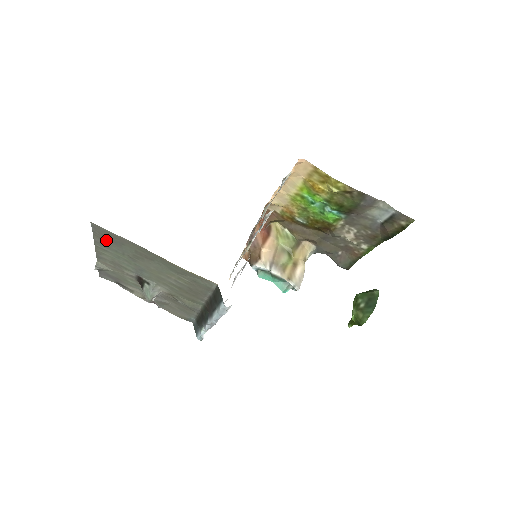
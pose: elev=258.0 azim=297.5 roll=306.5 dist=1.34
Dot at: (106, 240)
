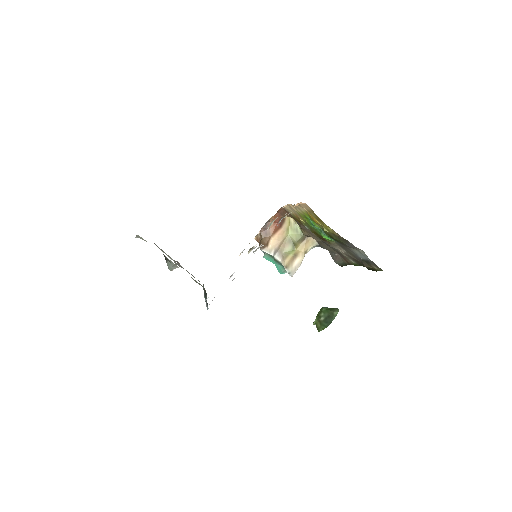
Dot at: occluded
